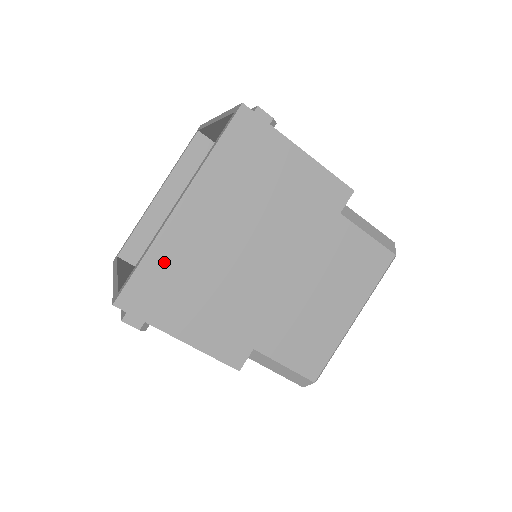
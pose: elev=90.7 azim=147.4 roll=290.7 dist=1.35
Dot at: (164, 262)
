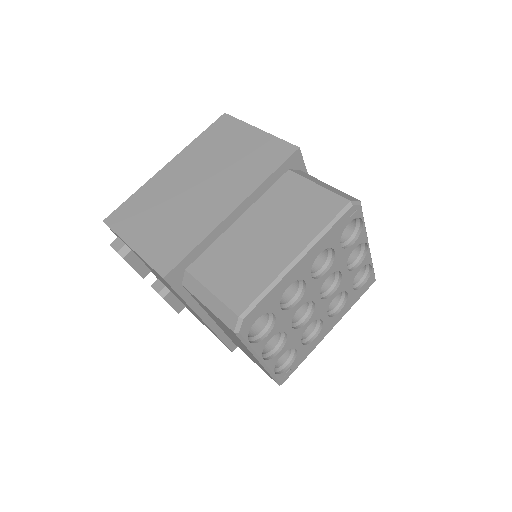
Dot at: (144, 197)
